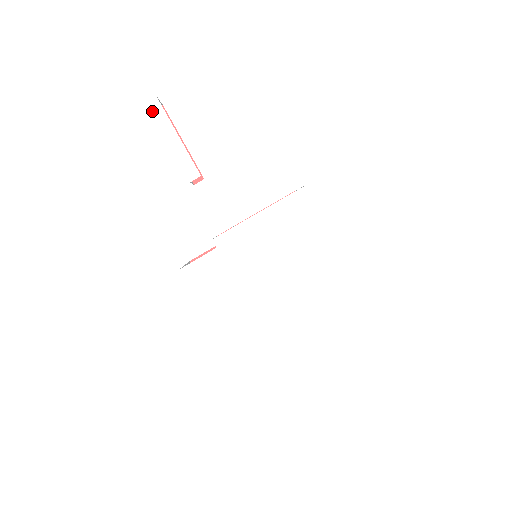
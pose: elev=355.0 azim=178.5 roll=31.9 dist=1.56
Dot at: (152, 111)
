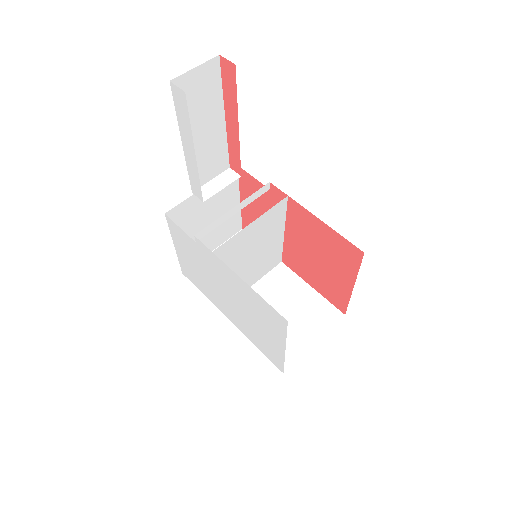
Dot at: (176, 100)
